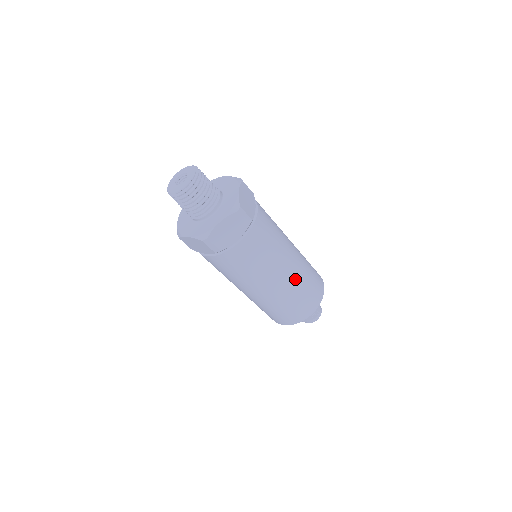
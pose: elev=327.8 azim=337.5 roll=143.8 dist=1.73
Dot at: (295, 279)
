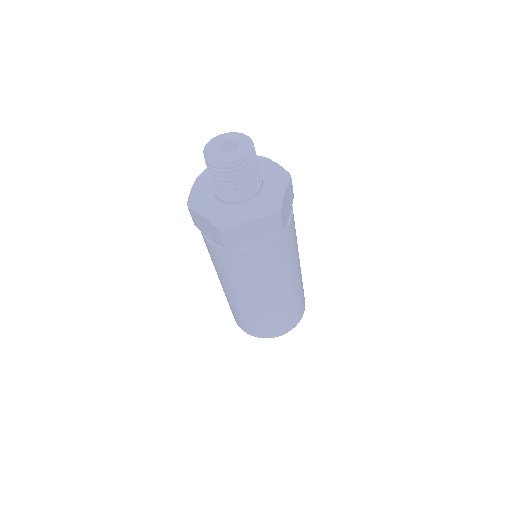
Dot at: (286, 300)
